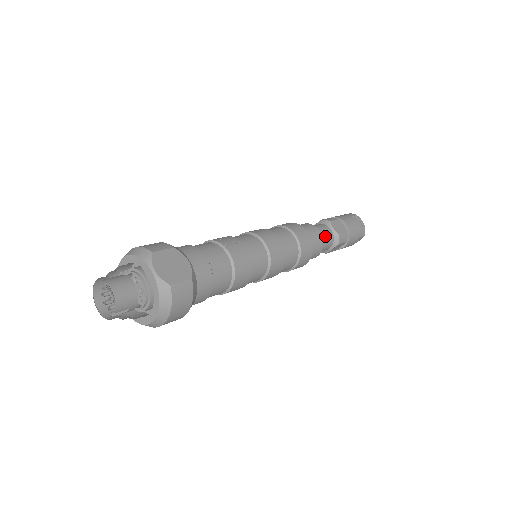
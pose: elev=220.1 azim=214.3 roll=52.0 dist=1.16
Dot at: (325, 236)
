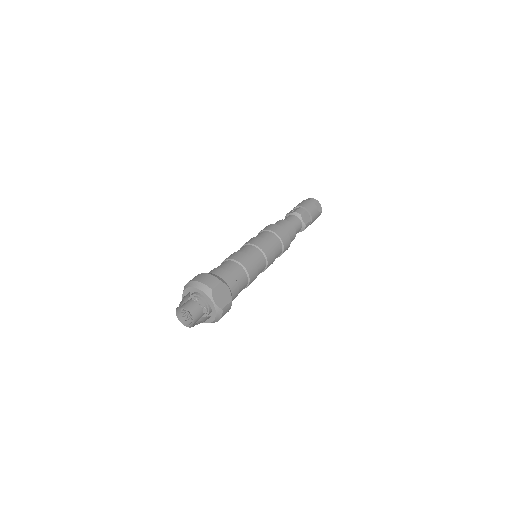
Dot at: (297, 229)
